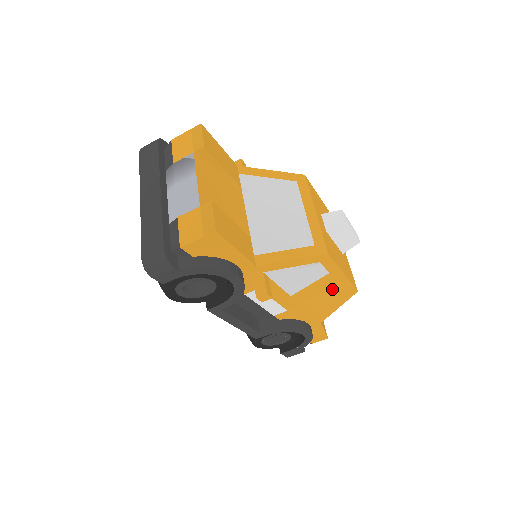
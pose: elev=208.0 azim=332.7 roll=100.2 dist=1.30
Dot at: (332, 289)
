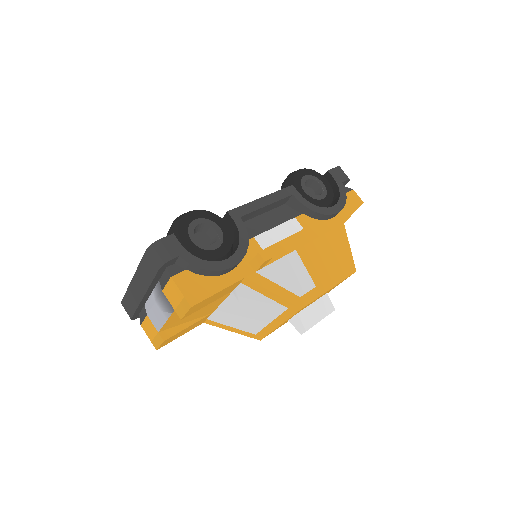
Dot at: occluded
